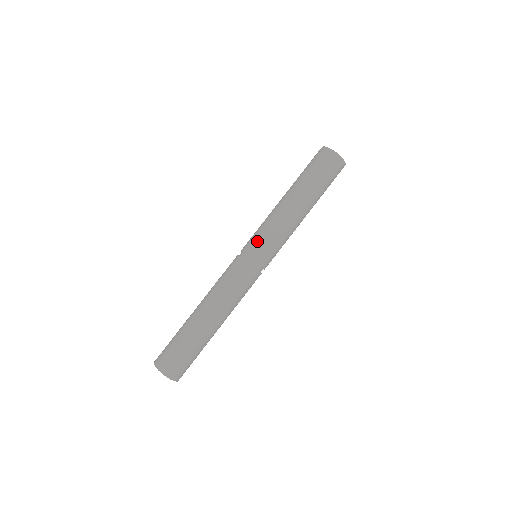
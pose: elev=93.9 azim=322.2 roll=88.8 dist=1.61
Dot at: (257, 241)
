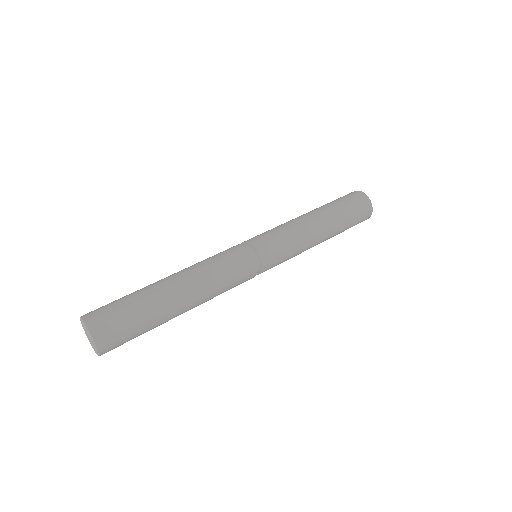
Dot at: occluded
